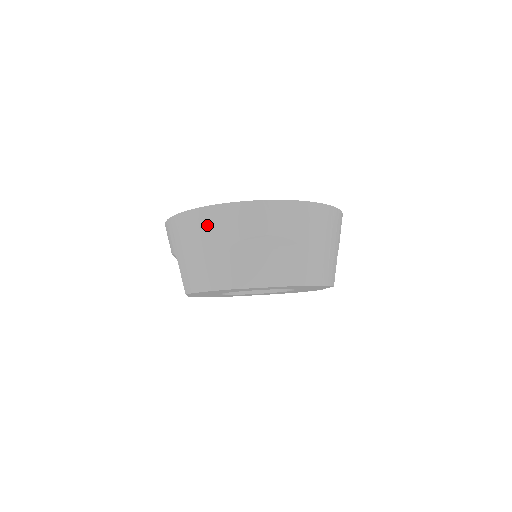
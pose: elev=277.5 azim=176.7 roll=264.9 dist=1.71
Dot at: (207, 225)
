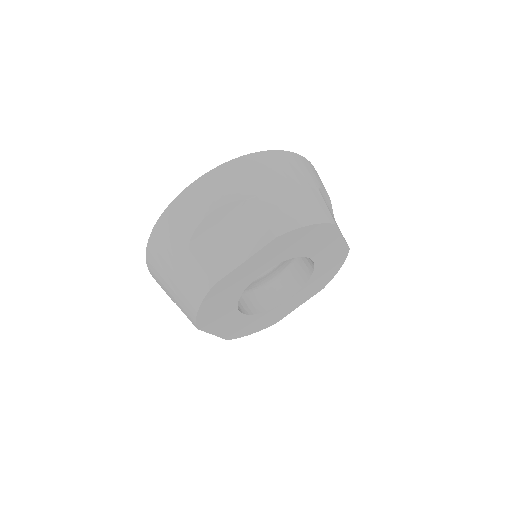
Dot at: (294, 166)
